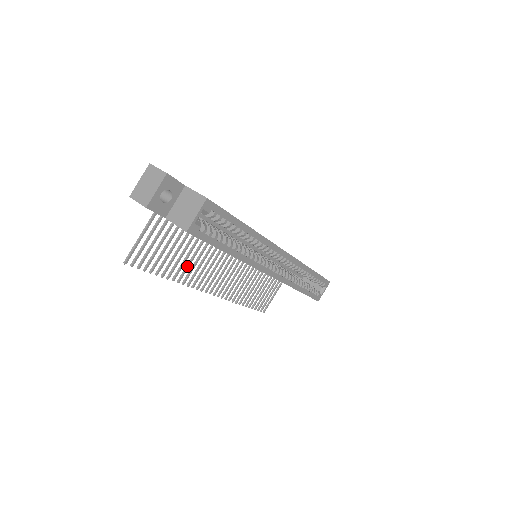
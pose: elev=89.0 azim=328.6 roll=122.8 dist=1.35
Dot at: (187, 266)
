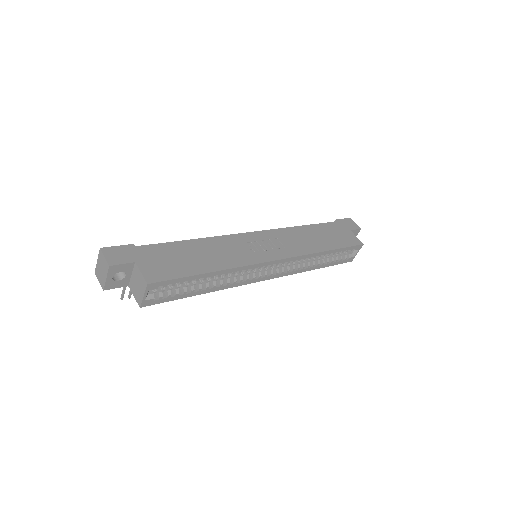
Dot at: occluded
